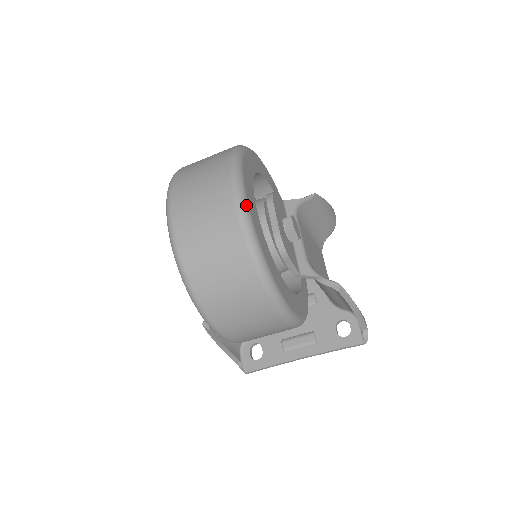
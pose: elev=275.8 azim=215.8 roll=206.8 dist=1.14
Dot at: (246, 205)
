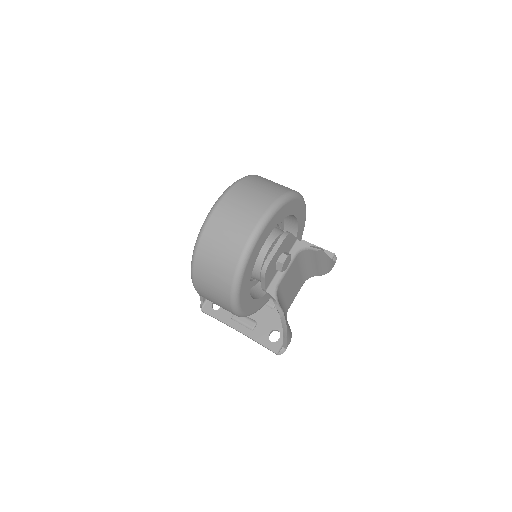
Dot at: (258, 236)
